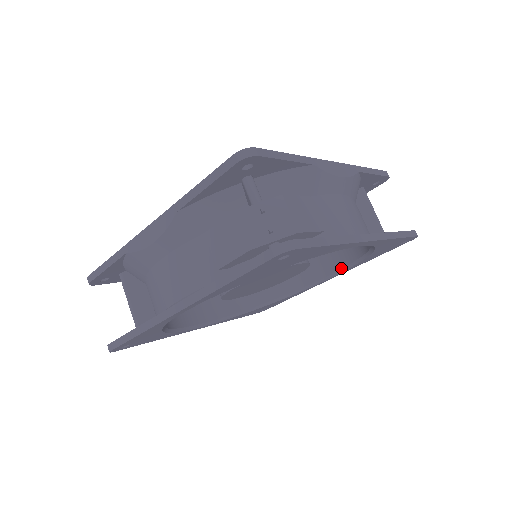
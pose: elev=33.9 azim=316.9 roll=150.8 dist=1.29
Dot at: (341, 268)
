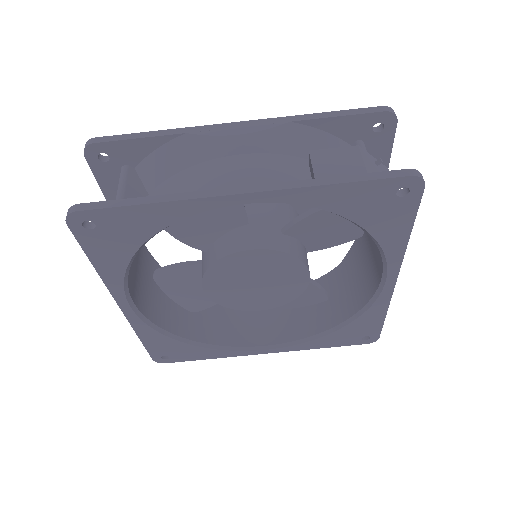
Dot at: (291, 341)
